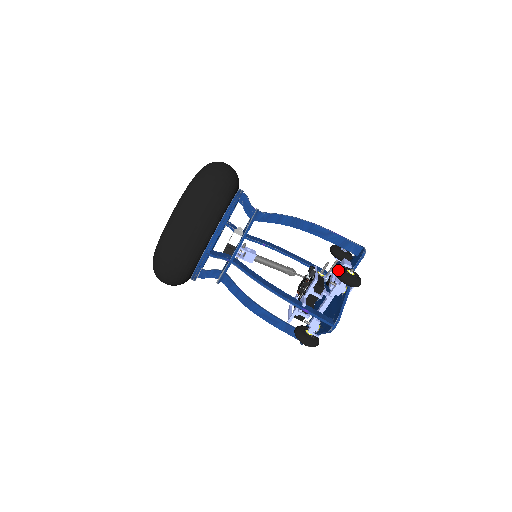
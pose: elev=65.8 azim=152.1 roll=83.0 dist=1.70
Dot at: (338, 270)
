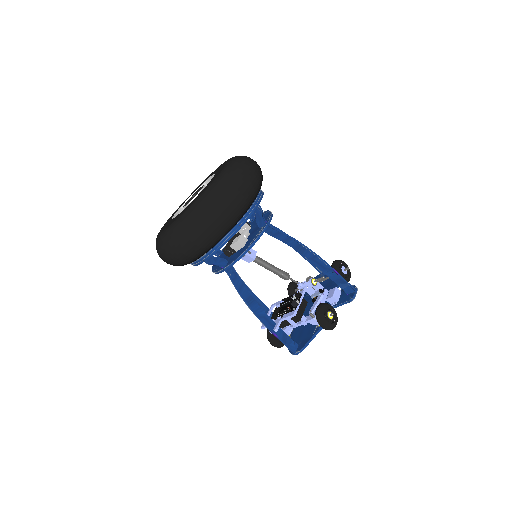
Dot at: (319, 311)
